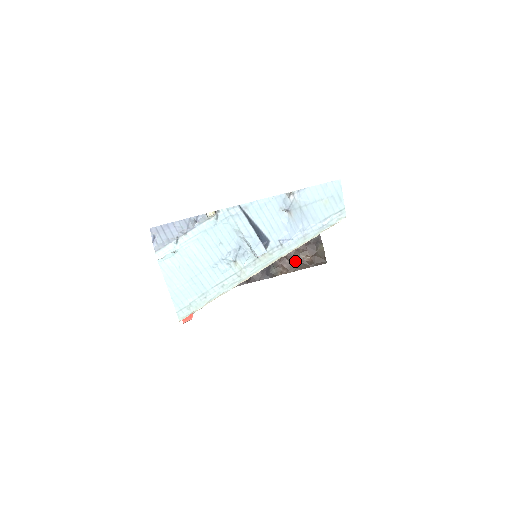
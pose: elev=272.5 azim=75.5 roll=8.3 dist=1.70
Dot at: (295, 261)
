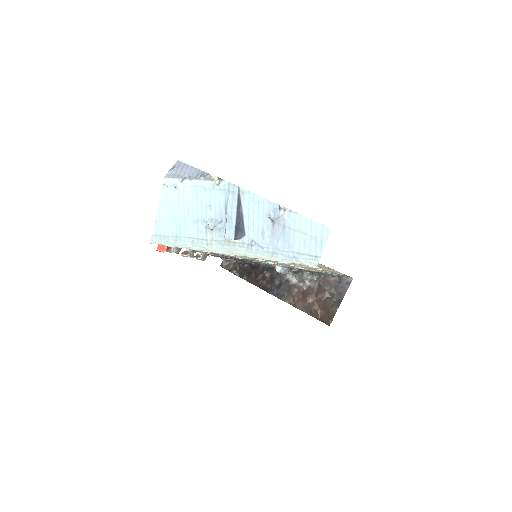
Dot at: (307, 302)
